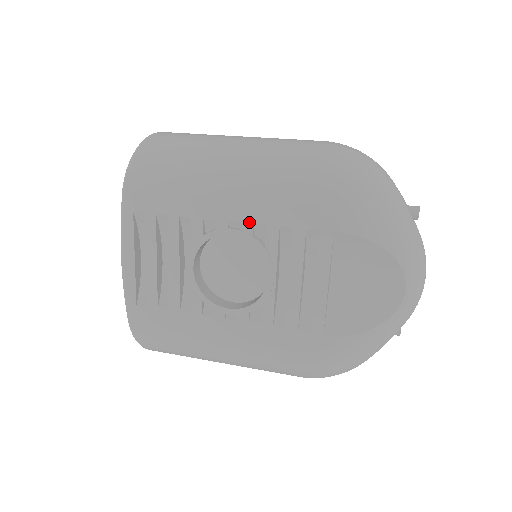
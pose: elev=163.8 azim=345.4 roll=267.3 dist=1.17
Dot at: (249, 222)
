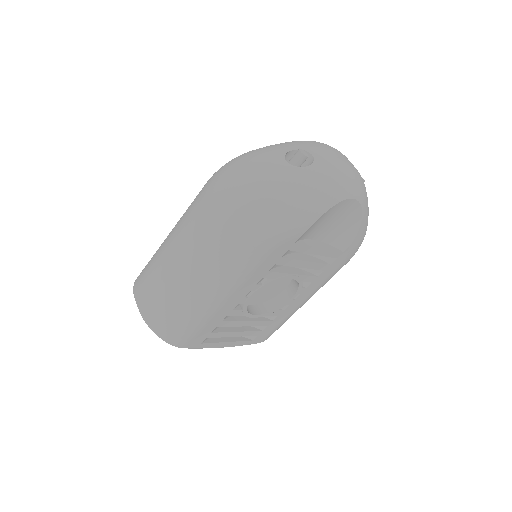
Dot at: (253, 287)
